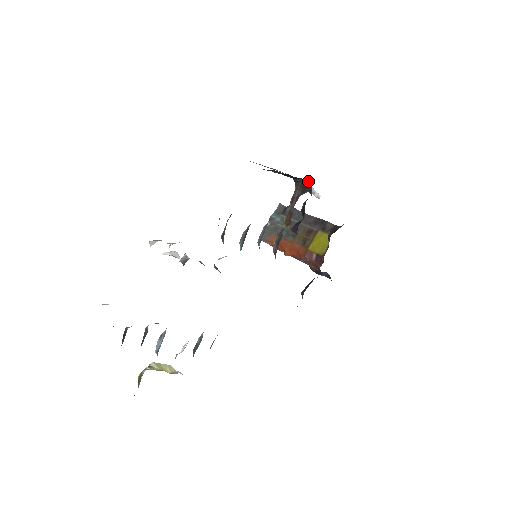
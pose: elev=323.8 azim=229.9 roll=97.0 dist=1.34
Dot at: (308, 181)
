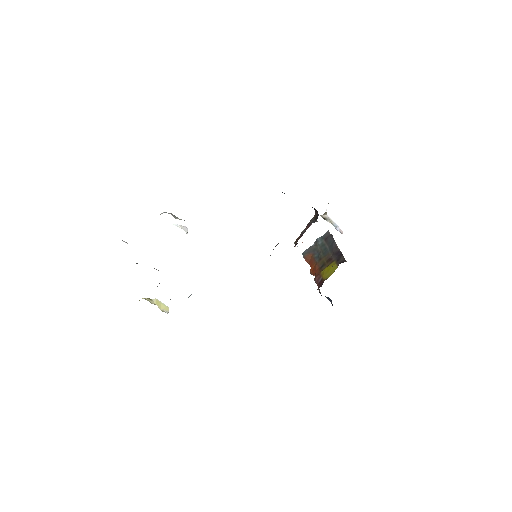
Dot at: occluded
